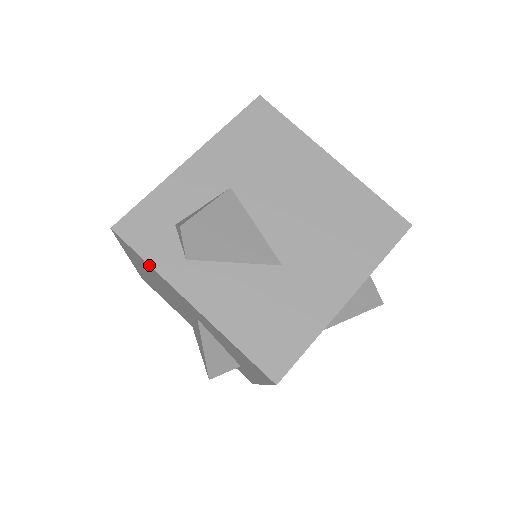
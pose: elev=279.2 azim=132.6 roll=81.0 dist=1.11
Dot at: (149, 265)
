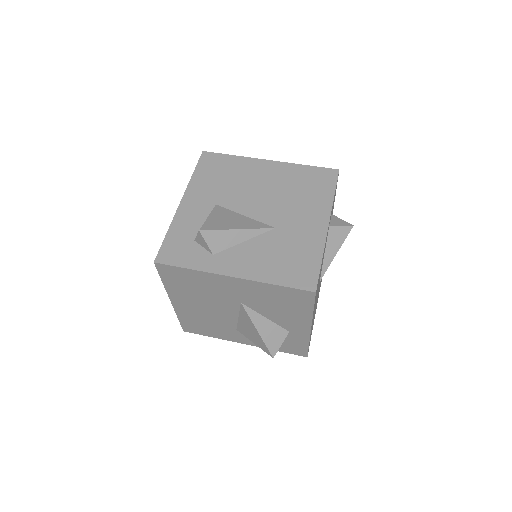
Dot at: (191, 270)
